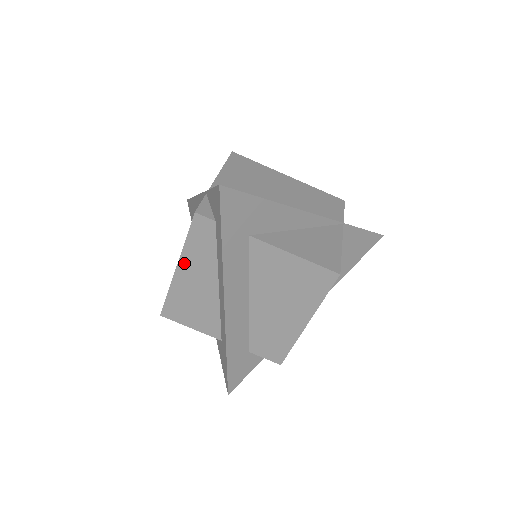
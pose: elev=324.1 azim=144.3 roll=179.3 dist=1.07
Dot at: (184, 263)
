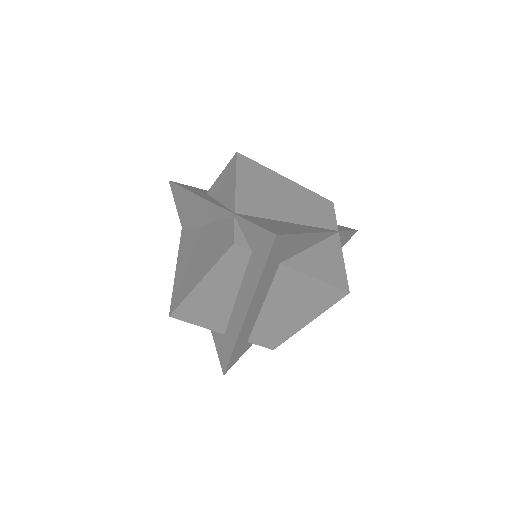
Dot at: (208, 280)
